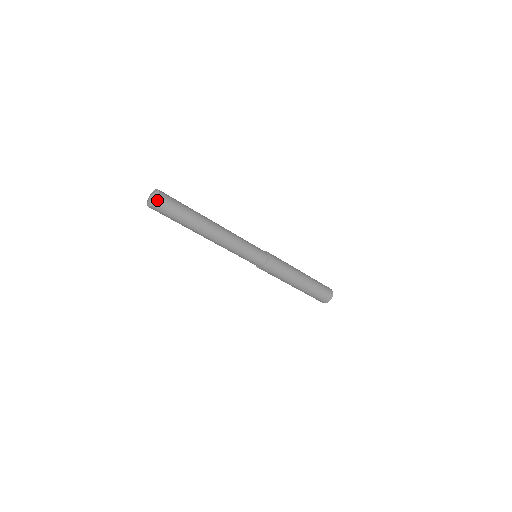
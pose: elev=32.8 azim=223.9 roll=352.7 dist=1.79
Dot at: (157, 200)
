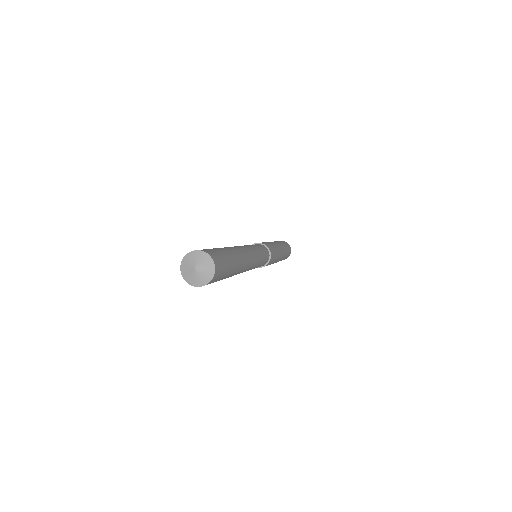
Dot at: (212, 278)
